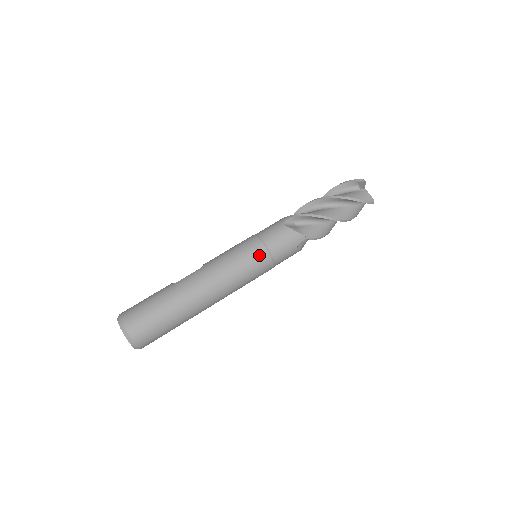
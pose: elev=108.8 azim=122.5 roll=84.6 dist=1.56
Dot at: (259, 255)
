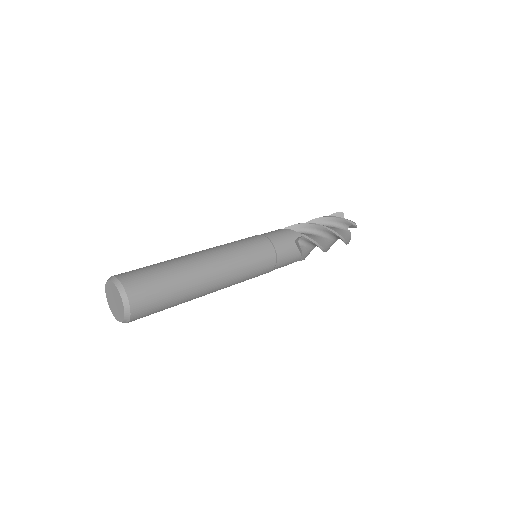
Dot at: (258, 239)
